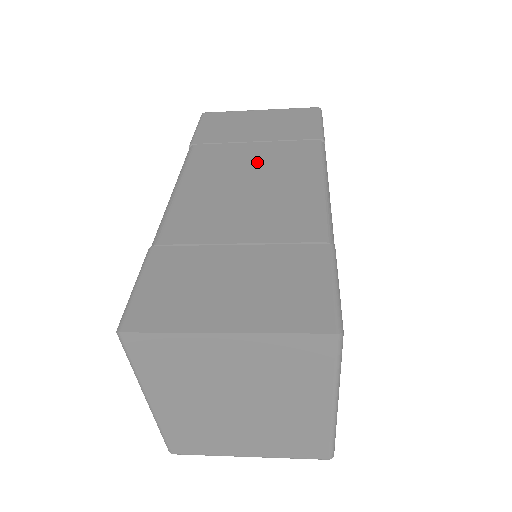
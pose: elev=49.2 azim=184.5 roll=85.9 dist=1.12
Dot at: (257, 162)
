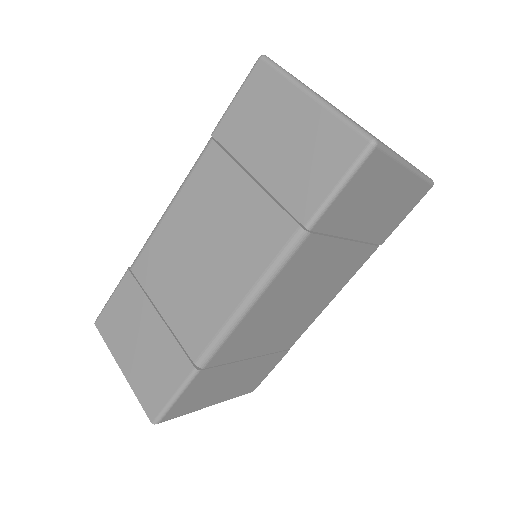
Dot at: (229, 221)
